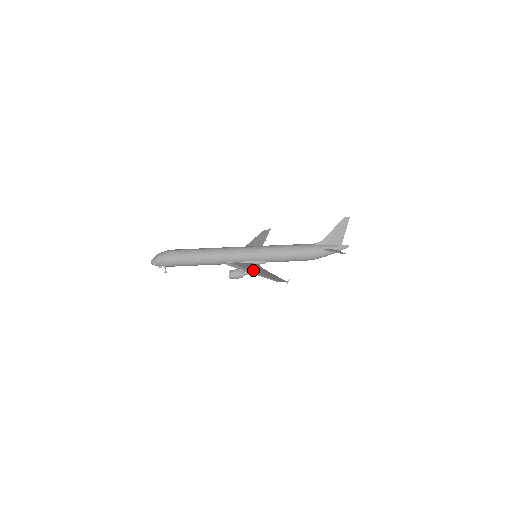
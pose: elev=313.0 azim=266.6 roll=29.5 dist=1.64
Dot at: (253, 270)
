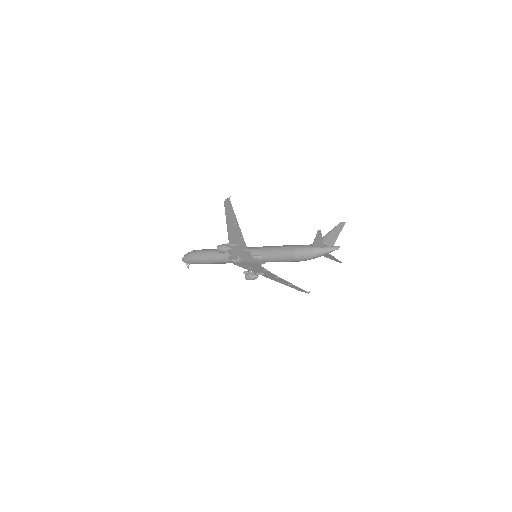
Dot at: (231, 233)
